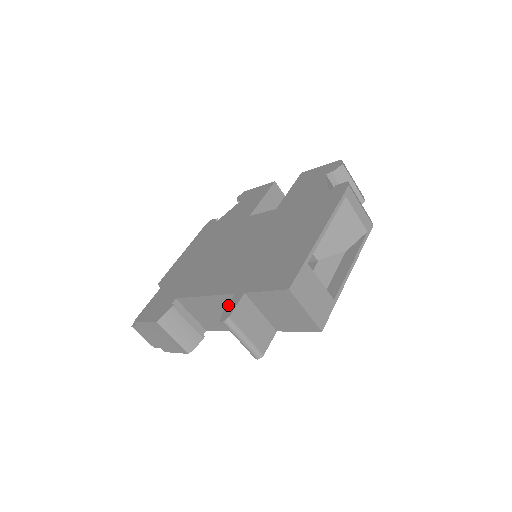
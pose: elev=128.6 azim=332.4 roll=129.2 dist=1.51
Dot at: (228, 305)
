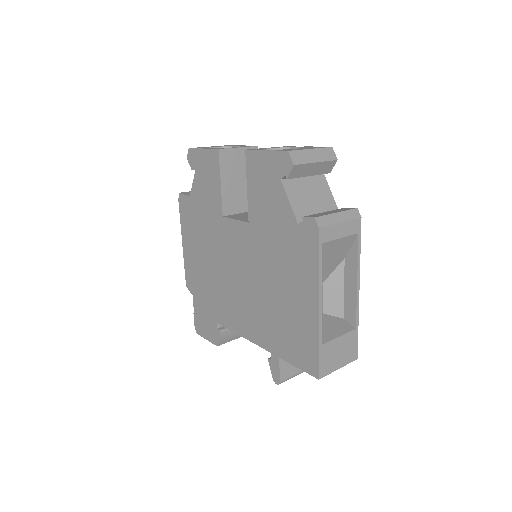
Dot at: (272, 366)
